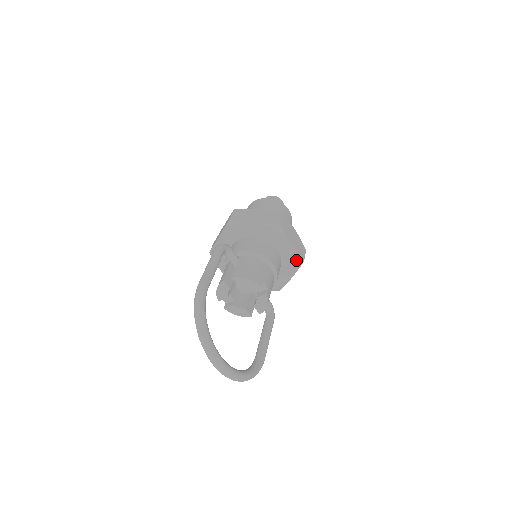
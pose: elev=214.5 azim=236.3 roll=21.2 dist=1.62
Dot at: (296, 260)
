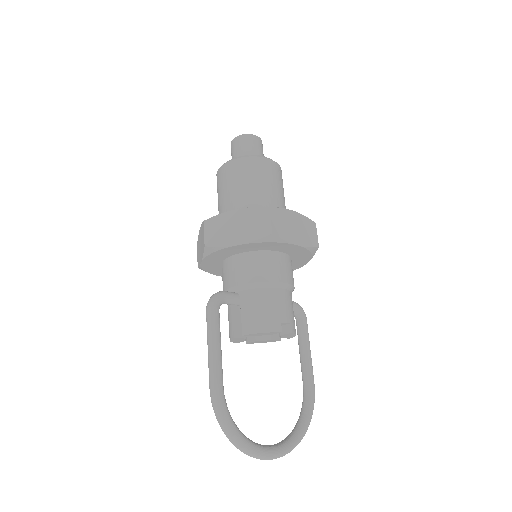
Dot at: (309, 251)
